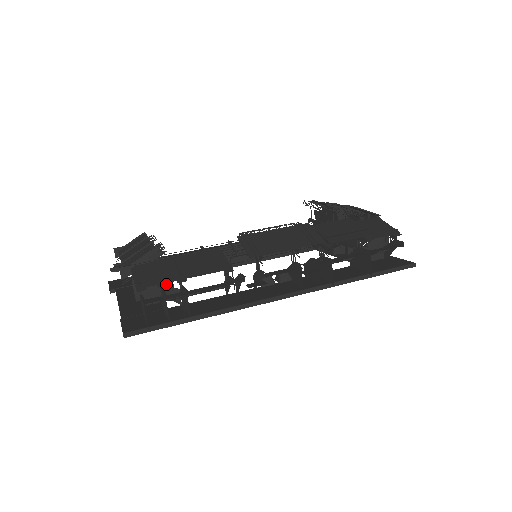
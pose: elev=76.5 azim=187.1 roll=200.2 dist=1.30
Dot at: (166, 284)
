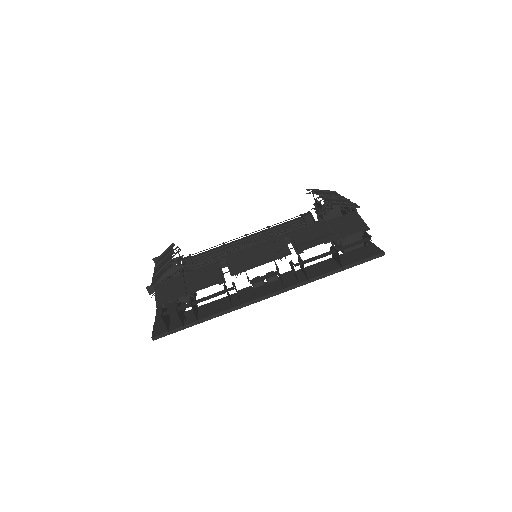
Dot at: (176, 299)
